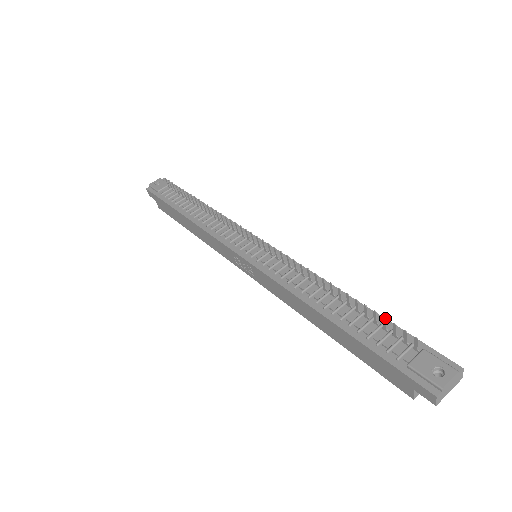
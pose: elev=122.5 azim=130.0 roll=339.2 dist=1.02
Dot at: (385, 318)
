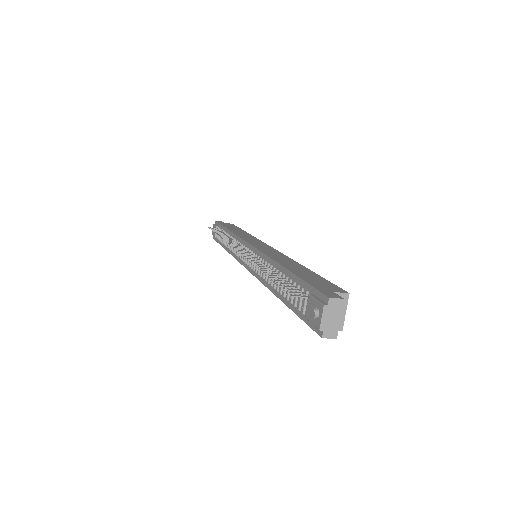
Dot at: occluded
